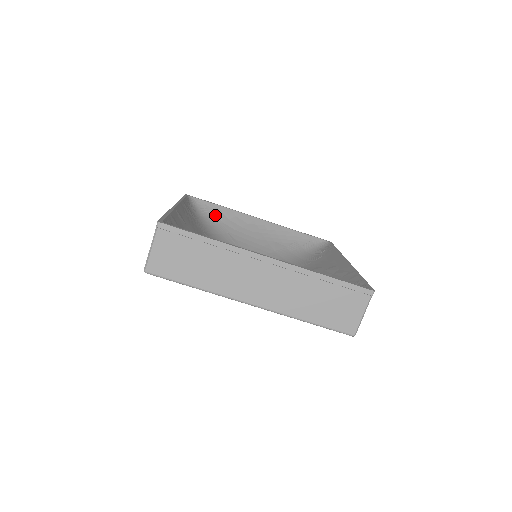
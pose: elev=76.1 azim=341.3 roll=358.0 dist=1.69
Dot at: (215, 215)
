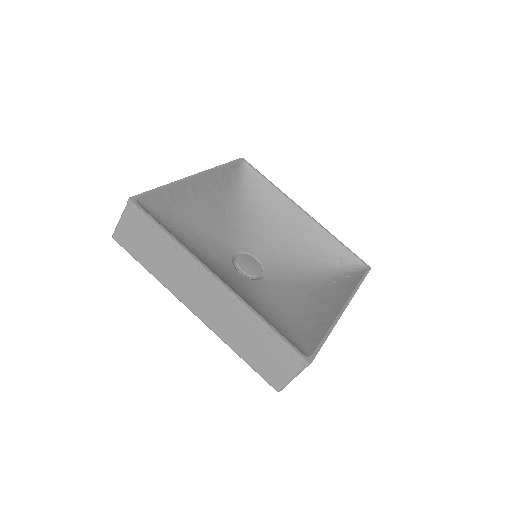
Dot at: (259, 191)
